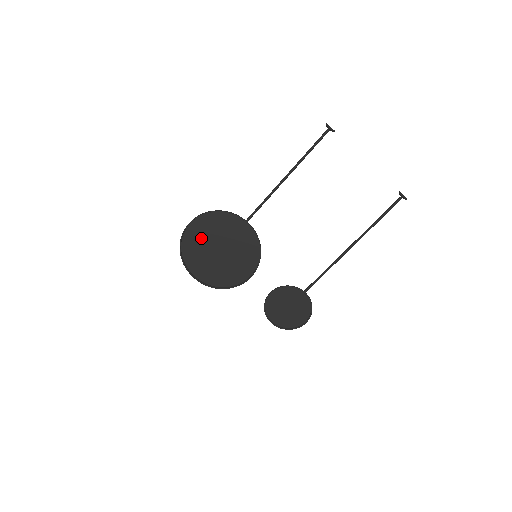
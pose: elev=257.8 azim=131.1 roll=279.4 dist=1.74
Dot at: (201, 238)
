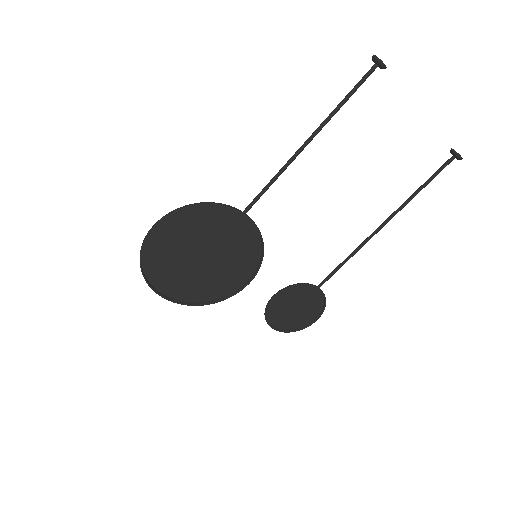
Dot at: (173, 245)
